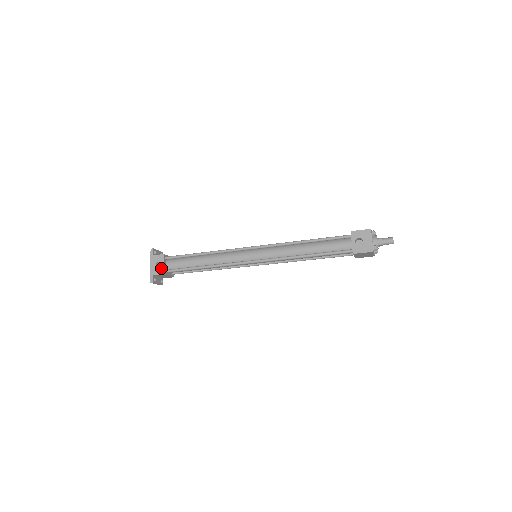
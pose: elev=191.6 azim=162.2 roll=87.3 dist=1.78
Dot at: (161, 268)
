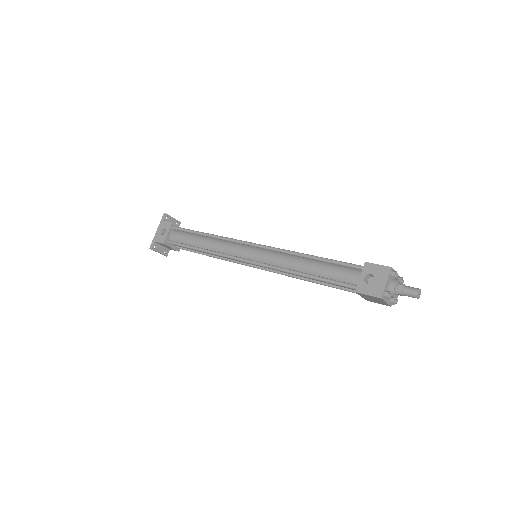
Dot at: (164, 236)
